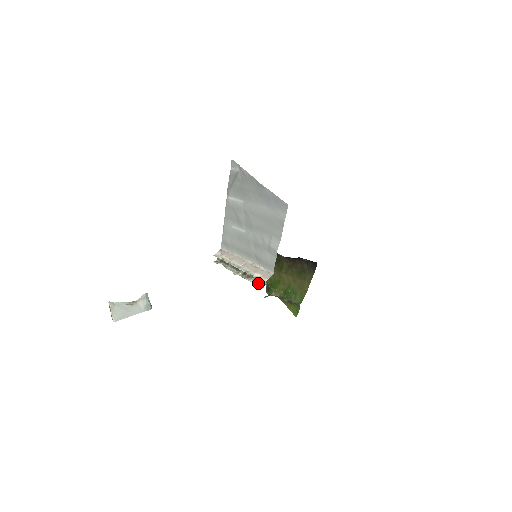
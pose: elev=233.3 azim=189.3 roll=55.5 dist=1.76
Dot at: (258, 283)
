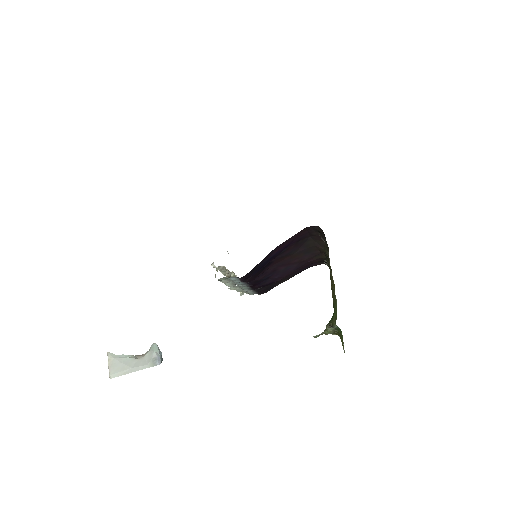
Dot at: occluded
